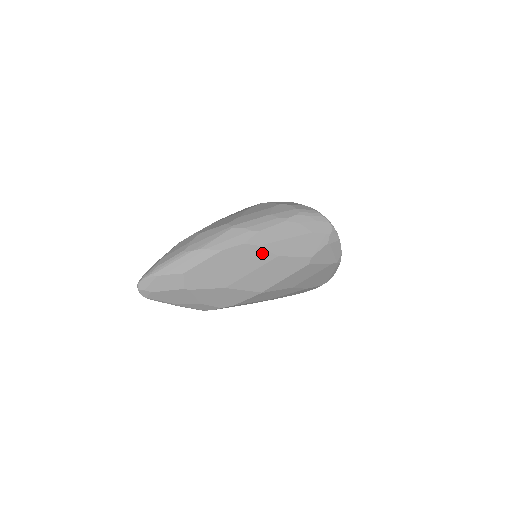
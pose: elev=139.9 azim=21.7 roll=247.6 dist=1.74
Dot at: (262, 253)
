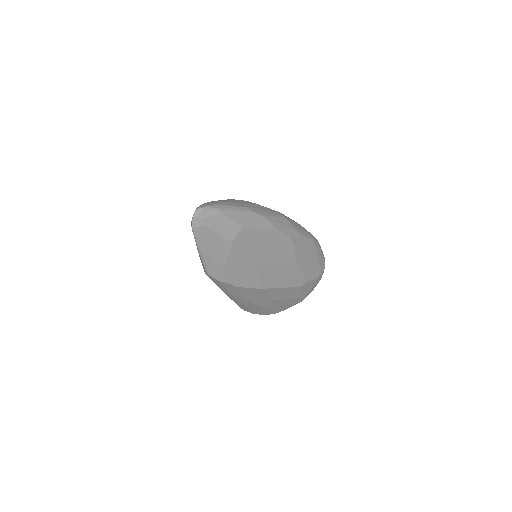
Dot at: (292, 253)
